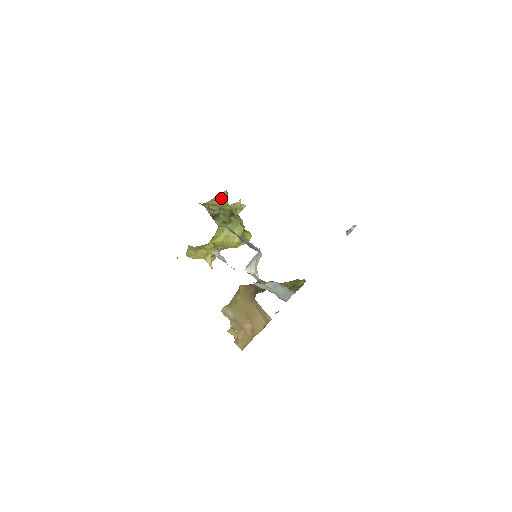
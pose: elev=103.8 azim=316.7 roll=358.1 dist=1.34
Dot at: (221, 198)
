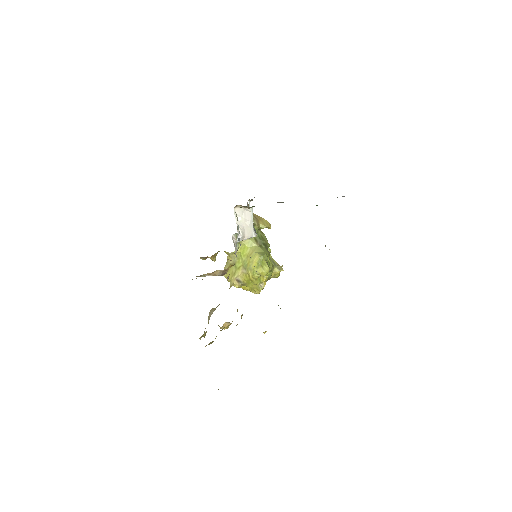
Dot at: (264, 221)
